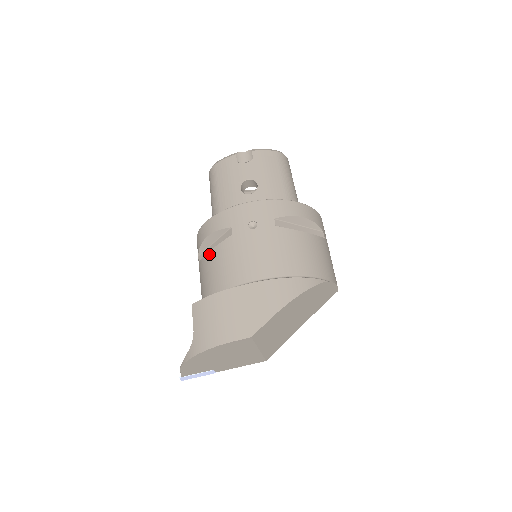
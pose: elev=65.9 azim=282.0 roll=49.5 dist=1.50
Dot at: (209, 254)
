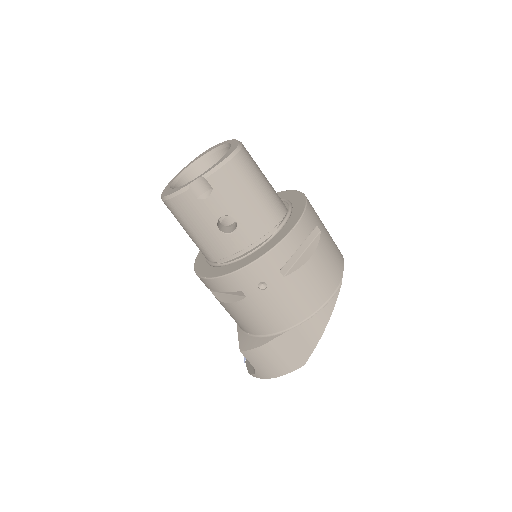
Dot at: (228, 305)
